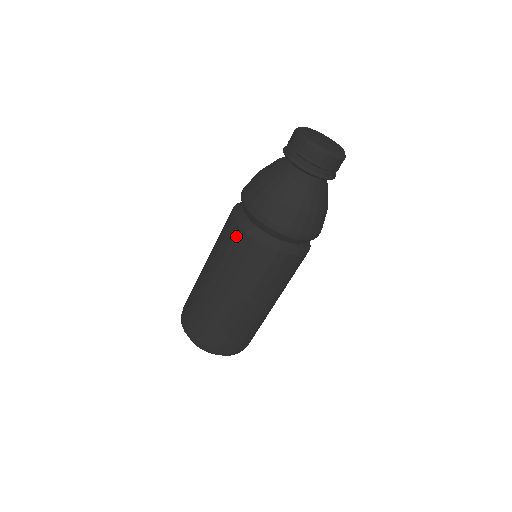
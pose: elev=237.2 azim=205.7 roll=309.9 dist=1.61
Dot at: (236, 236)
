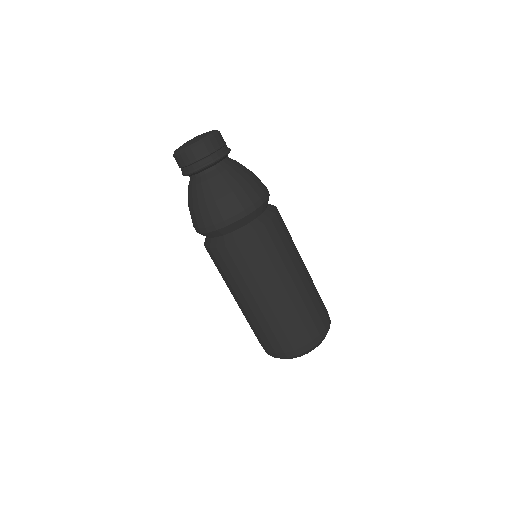
Dot at: (242, 250)
